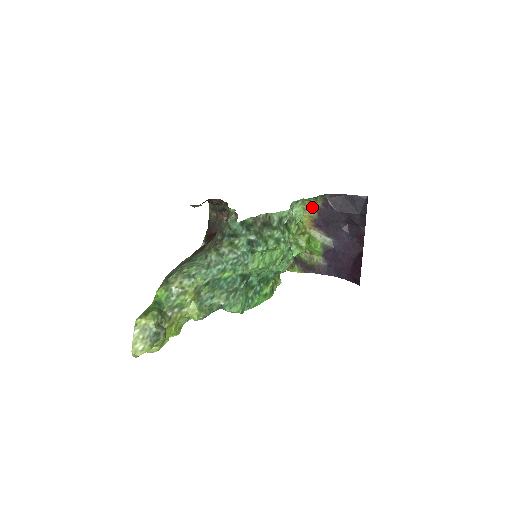
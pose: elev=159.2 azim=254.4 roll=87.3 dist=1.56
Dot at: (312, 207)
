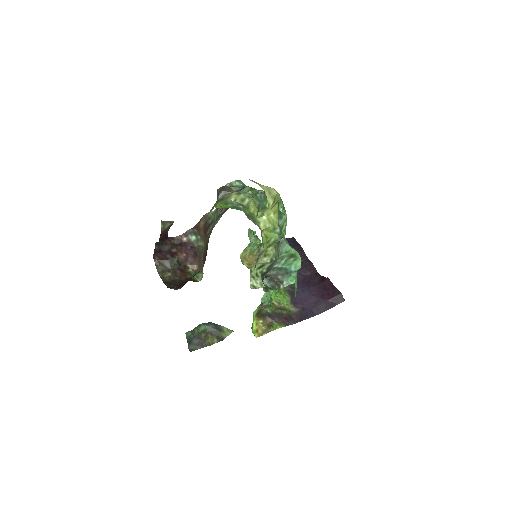
Dot at: (254, 261)
